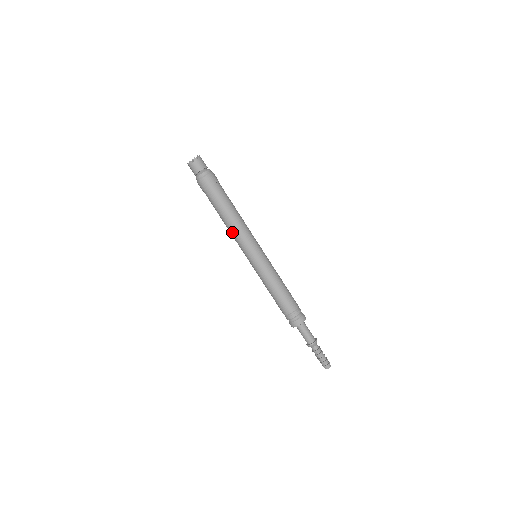
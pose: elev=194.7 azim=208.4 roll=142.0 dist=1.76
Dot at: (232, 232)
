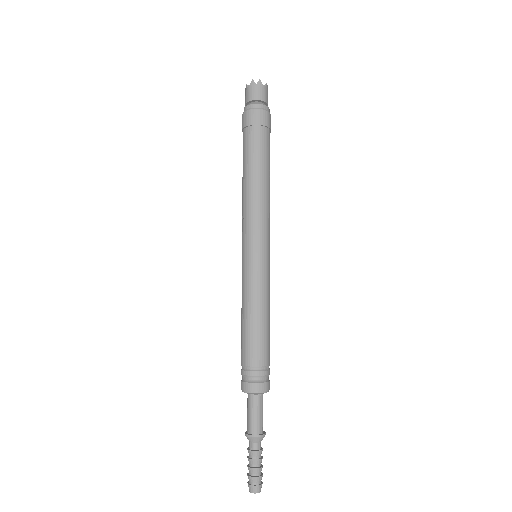
Dot at: (257, 200)
